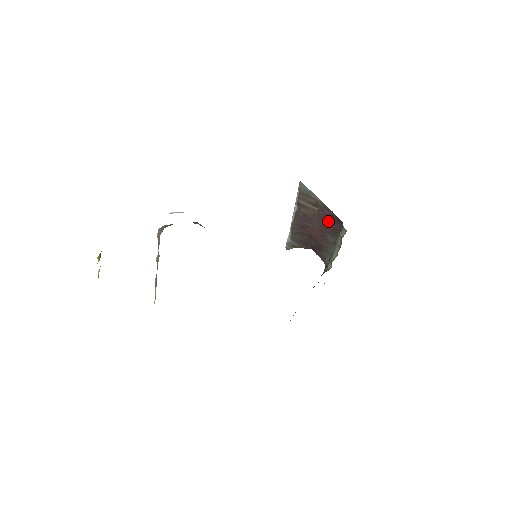
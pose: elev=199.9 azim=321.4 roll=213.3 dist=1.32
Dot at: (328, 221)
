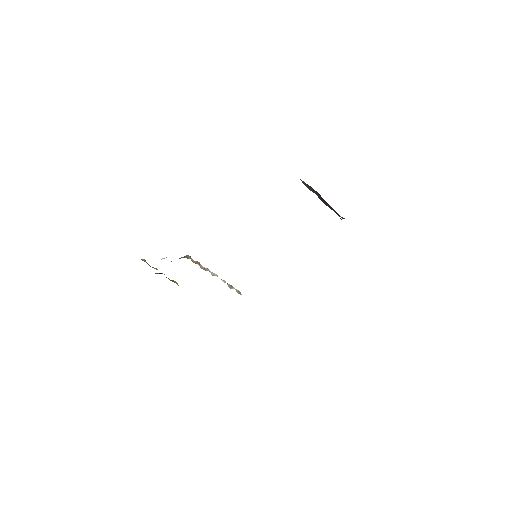
Dot at: occluded
